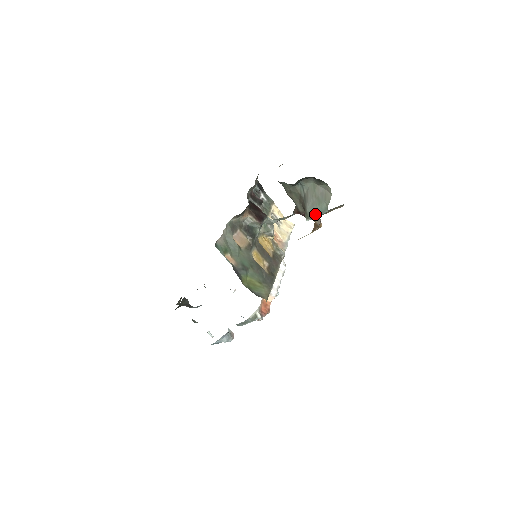
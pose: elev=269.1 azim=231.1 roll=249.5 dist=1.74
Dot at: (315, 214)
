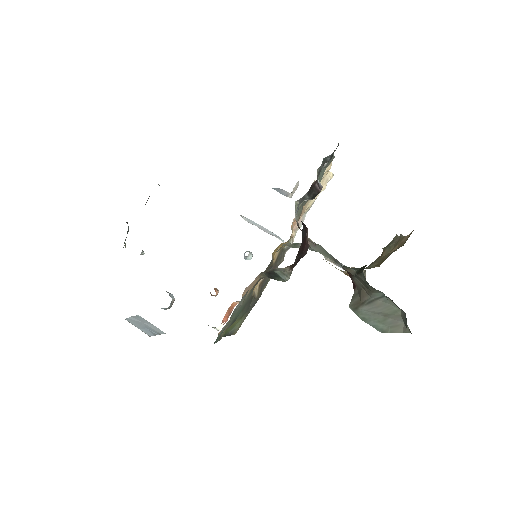
Dot at: (365, 319)
